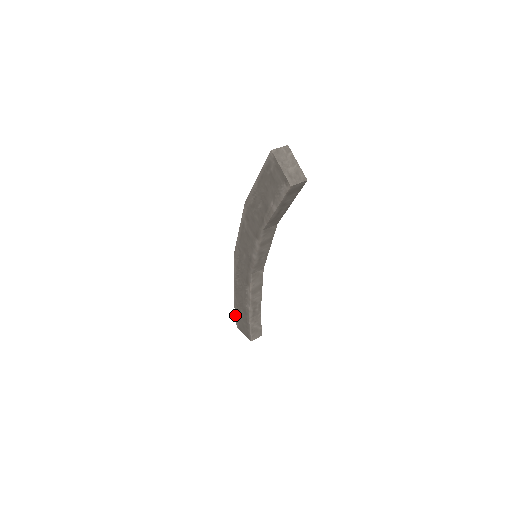
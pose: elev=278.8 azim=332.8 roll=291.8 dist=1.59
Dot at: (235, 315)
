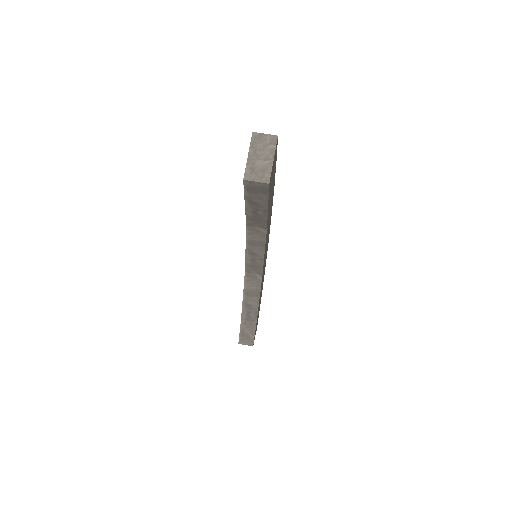
Dot at: occluded
